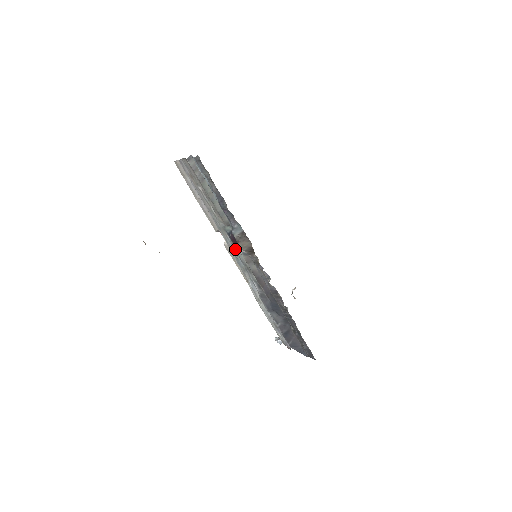
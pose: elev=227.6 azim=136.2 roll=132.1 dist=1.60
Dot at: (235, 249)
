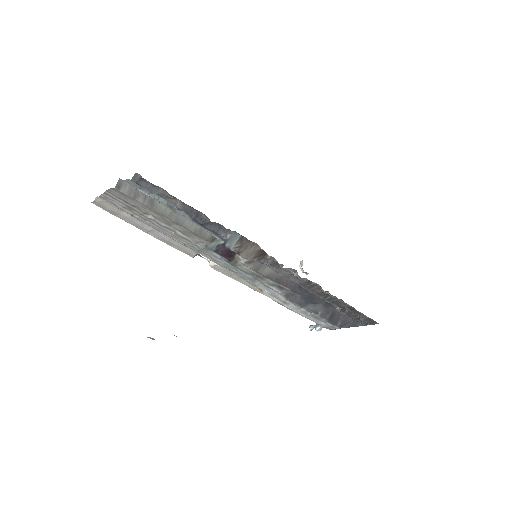
Dot at: (232, 264)
